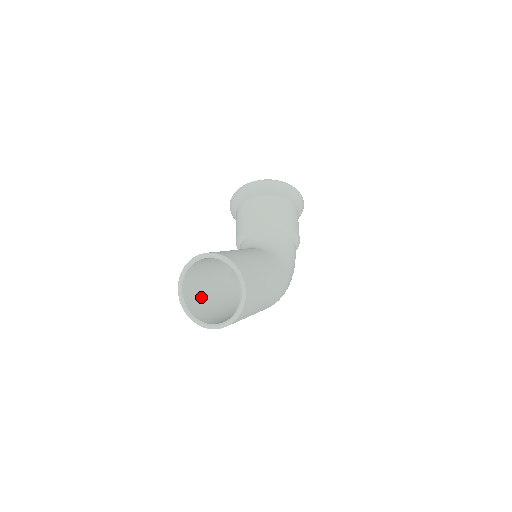
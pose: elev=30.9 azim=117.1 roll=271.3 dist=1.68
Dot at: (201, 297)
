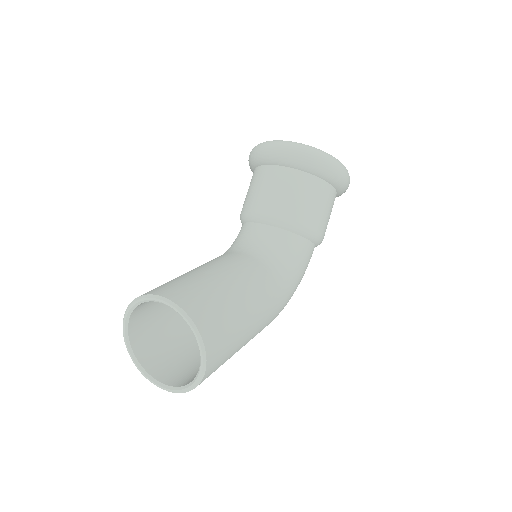
Dot at: (159, 318)
